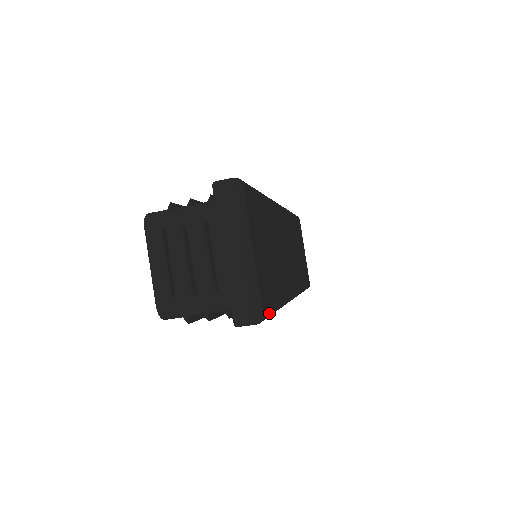
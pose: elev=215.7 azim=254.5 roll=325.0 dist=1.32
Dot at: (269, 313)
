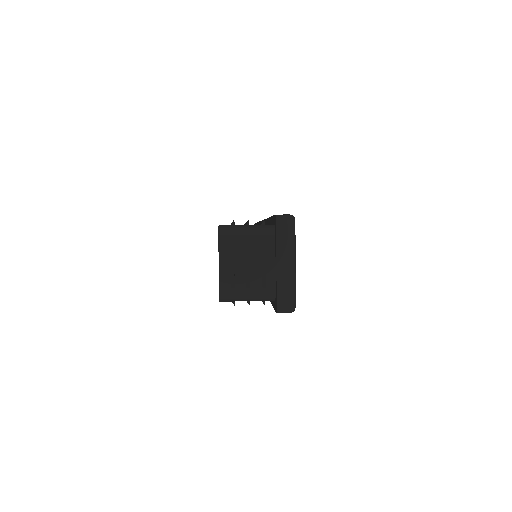
Dot at: occluded
